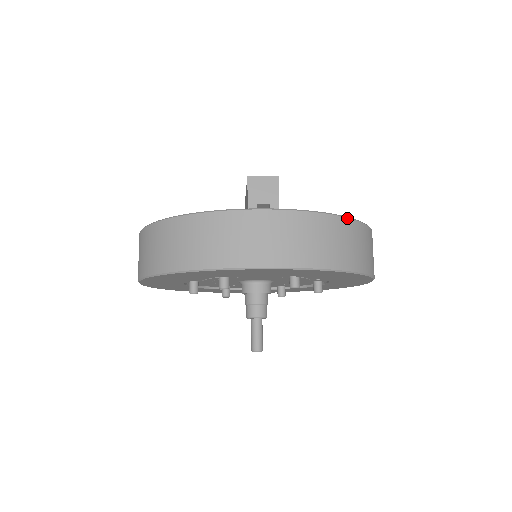
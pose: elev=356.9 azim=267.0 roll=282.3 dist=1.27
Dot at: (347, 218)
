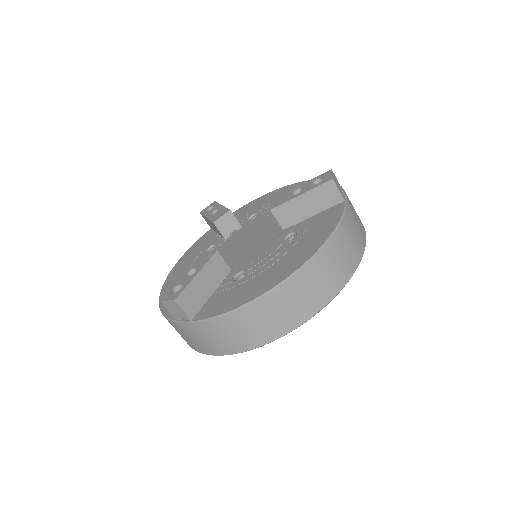
Dot at: (249, 304)
